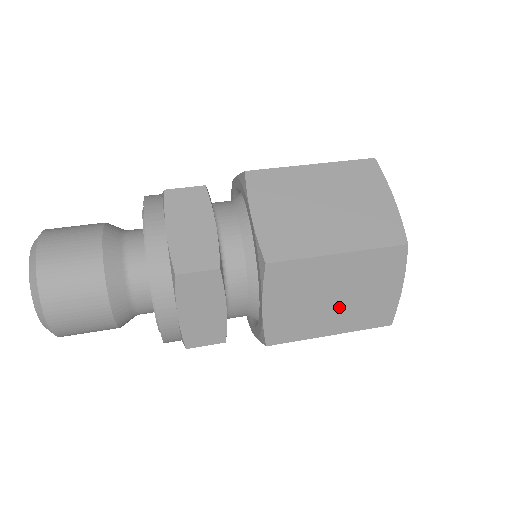
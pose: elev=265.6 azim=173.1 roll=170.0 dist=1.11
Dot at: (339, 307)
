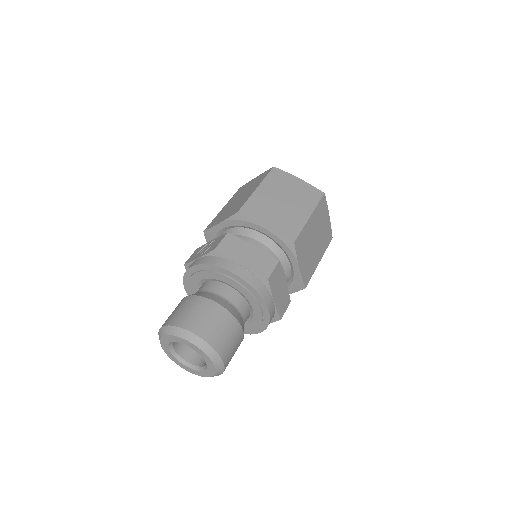
Dot at: (318, 244)
